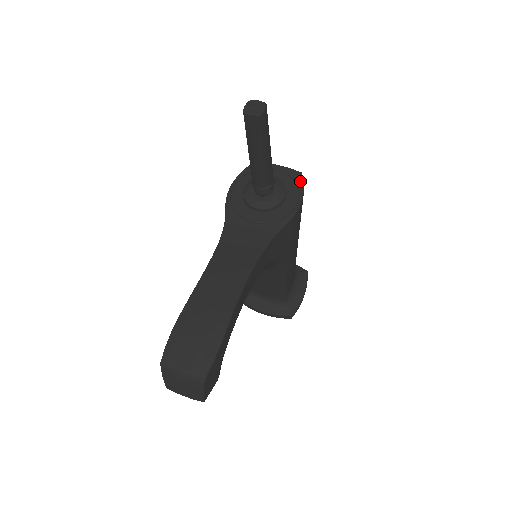
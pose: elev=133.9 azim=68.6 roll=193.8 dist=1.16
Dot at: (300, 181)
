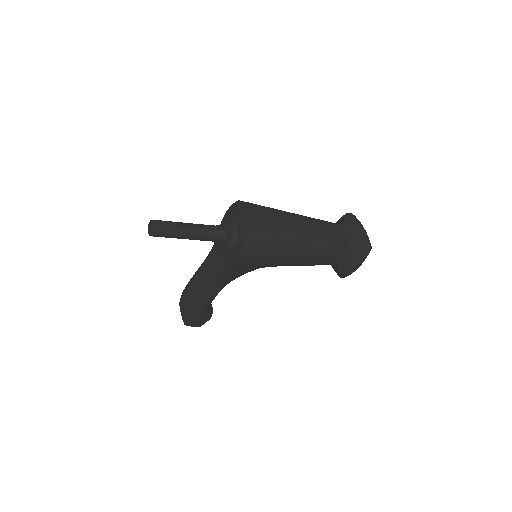
Dot at: (246, 238)
